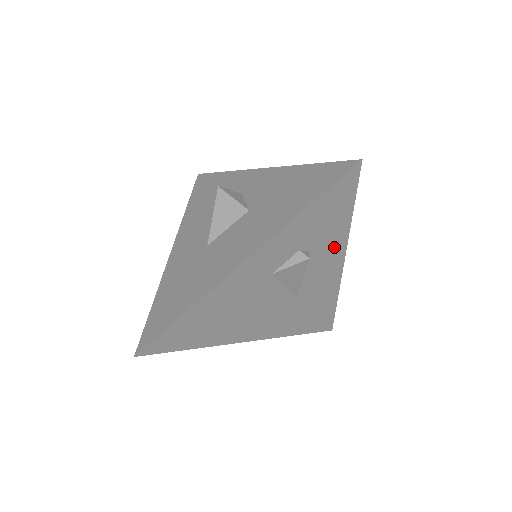
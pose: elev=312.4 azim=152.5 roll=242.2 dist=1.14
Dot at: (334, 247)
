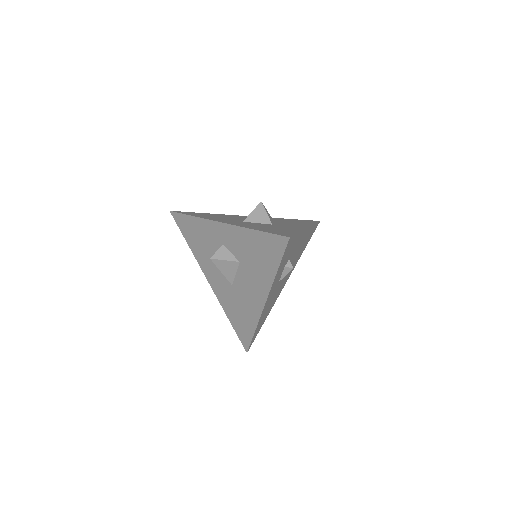
Dot at: (299, 240)
